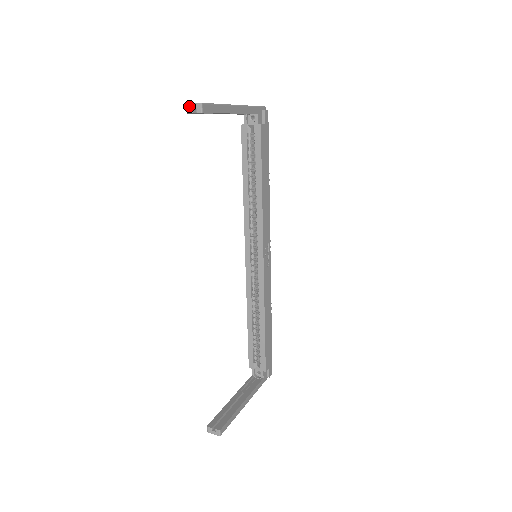
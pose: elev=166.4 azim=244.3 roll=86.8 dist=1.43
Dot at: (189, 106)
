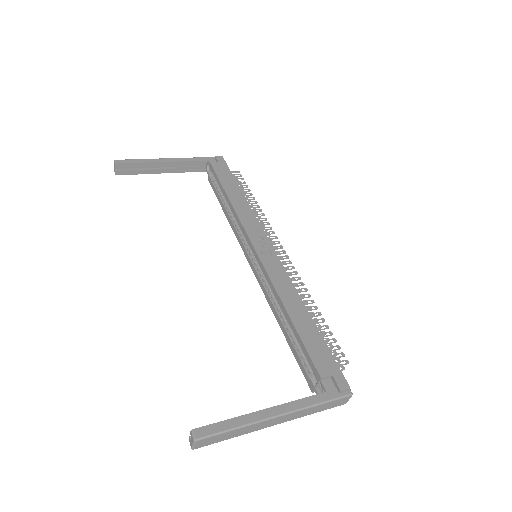
Dot at: (114, 170)
